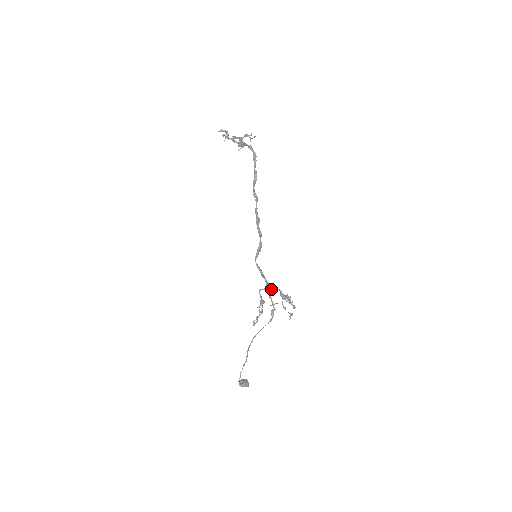
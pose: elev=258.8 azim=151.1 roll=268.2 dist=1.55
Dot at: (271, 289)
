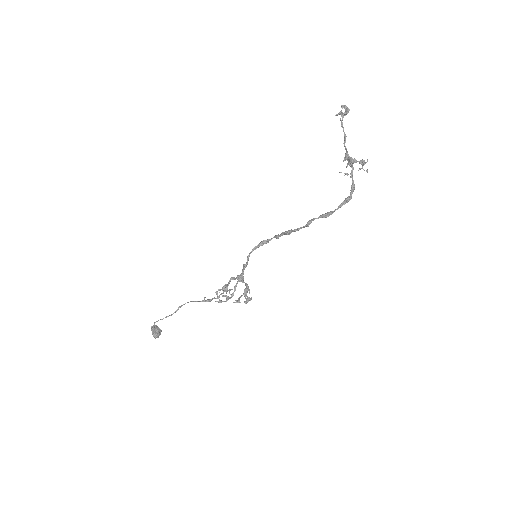
Dot at: (242, 282)
